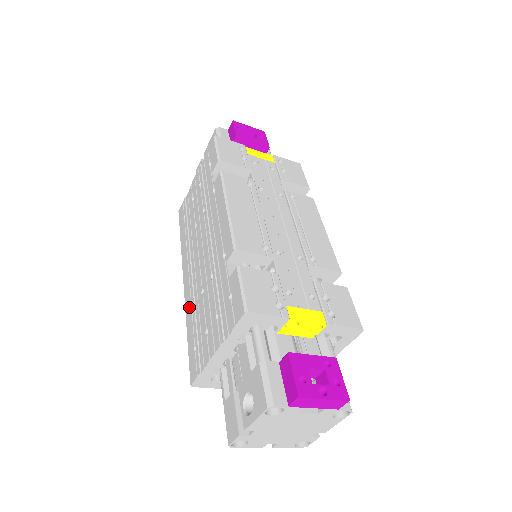
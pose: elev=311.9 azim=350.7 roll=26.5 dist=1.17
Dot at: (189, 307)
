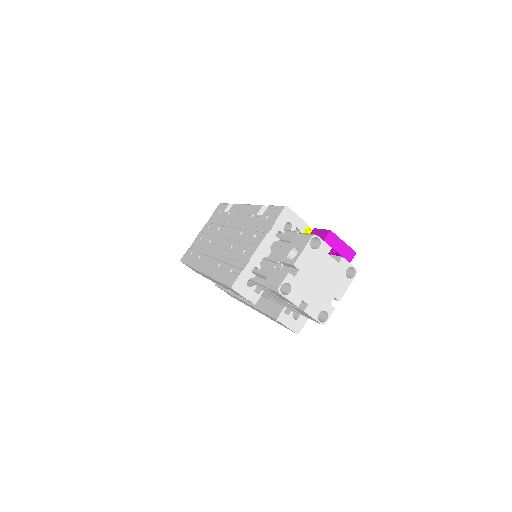
Dot at: (215, 268)
